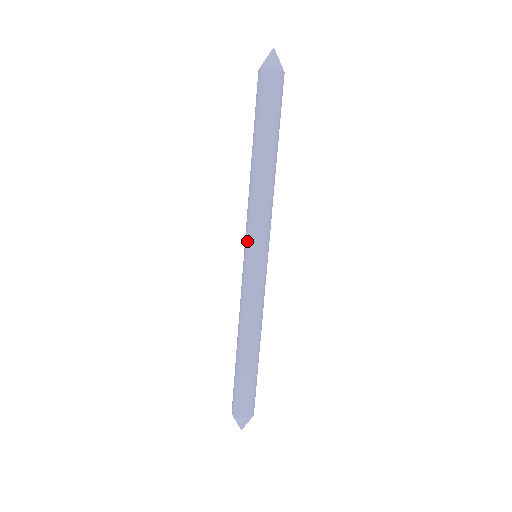
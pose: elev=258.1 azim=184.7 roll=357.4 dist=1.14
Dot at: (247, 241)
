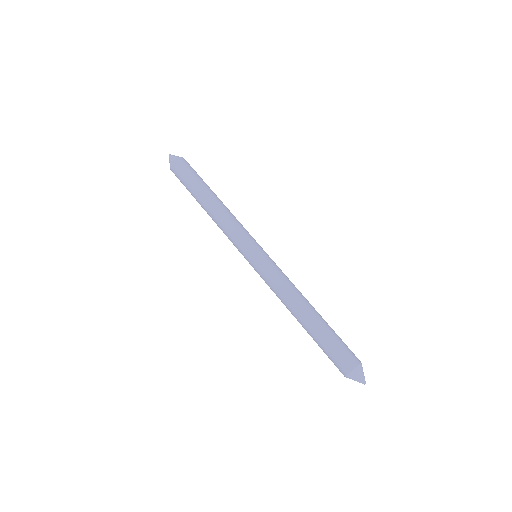
Dot at: (242, 249)
